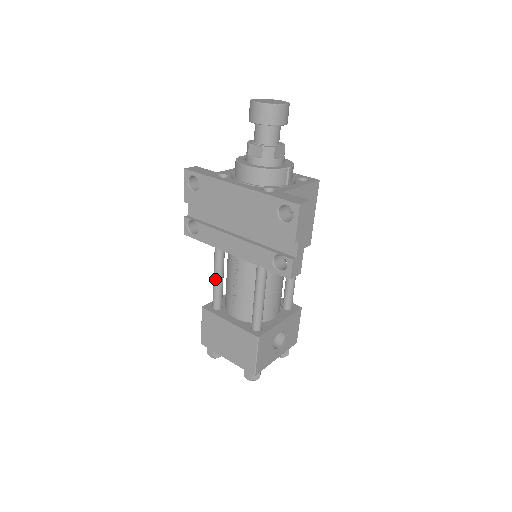
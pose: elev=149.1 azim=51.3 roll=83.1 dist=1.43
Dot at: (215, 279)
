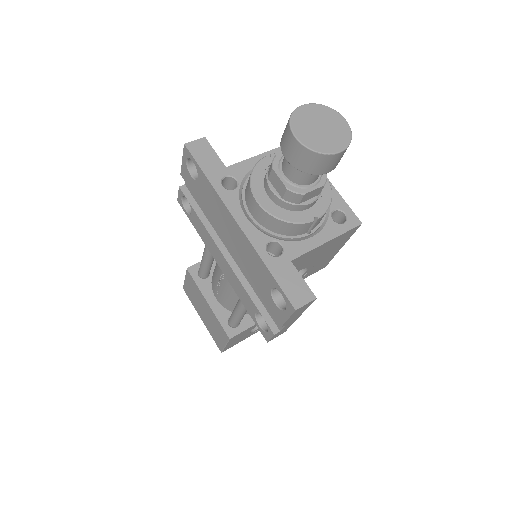
Dot at: (203, 258)
